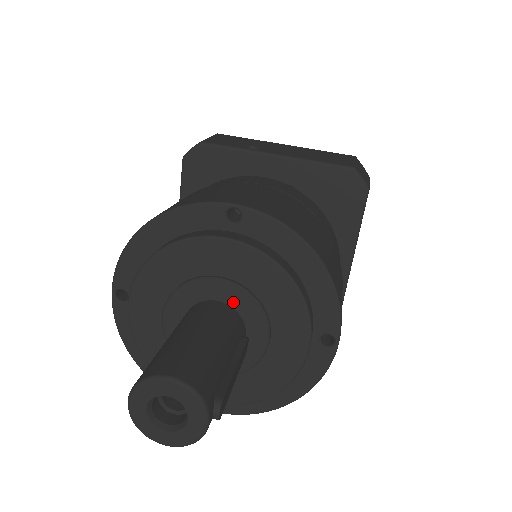
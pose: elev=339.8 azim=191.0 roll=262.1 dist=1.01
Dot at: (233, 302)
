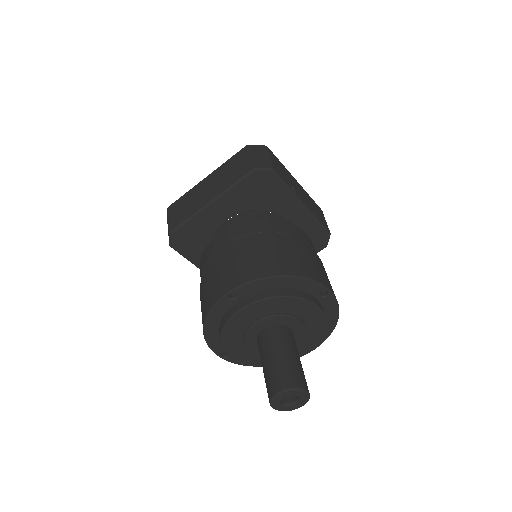
Dot at: (295, 331)
